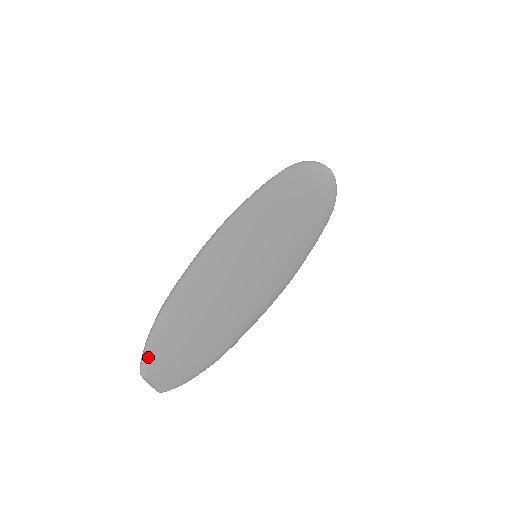
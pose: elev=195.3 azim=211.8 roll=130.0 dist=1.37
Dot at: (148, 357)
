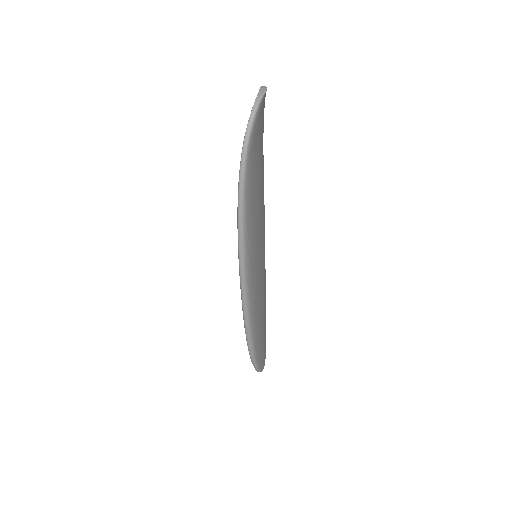
Dot at: (261, 368)
